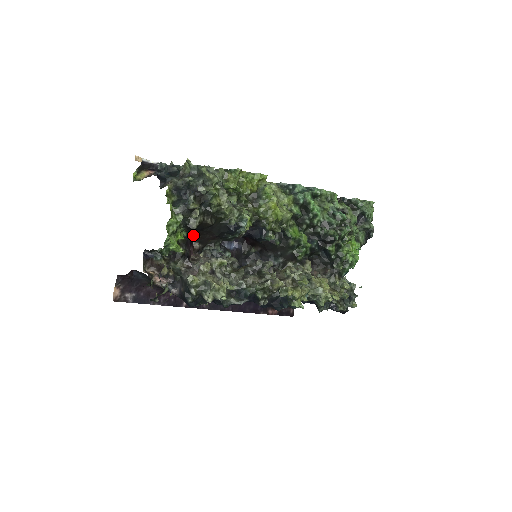
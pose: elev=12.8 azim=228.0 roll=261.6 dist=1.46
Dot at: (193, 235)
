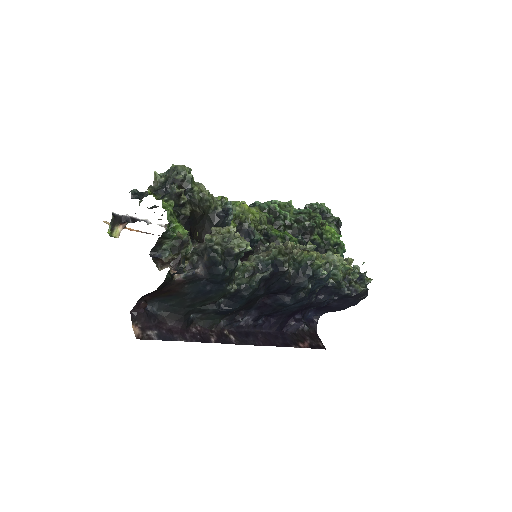
Dot at: (190, 229)
